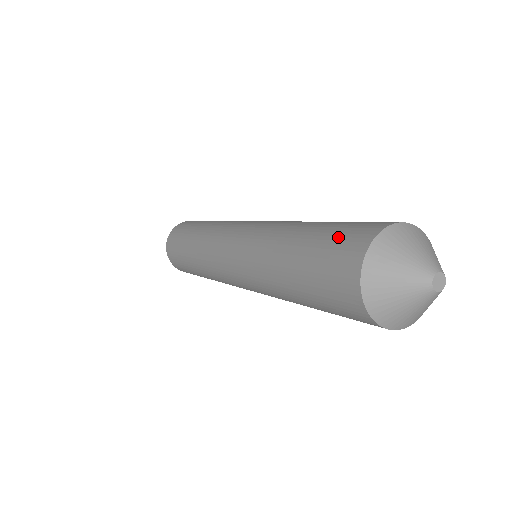
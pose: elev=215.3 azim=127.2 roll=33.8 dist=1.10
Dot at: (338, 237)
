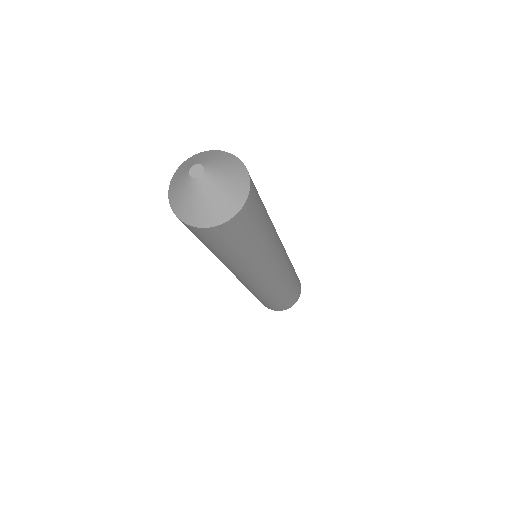
Dot at: occluded
